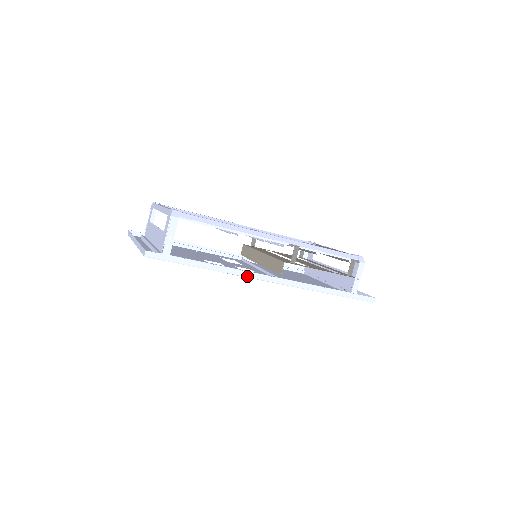
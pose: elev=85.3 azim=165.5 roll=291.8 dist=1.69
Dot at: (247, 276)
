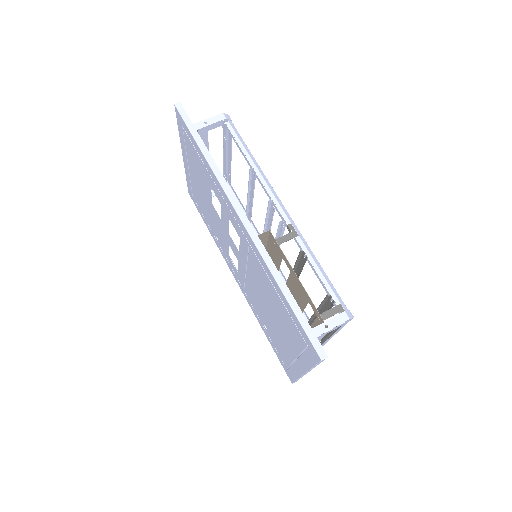
Dot at: (226, 190)
